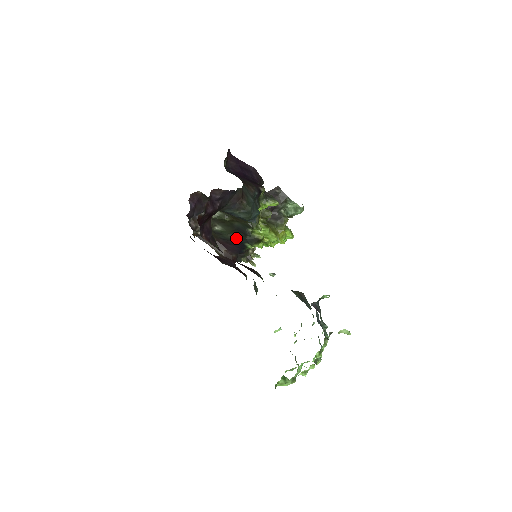
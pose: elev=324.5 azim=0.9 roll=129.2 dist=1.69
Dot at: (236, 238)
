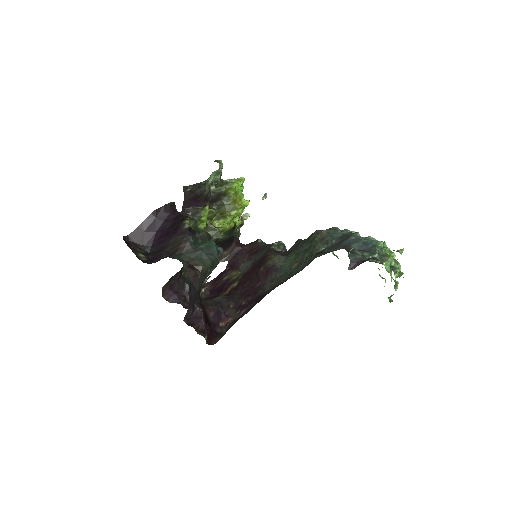
Dot at: (219, 245)
